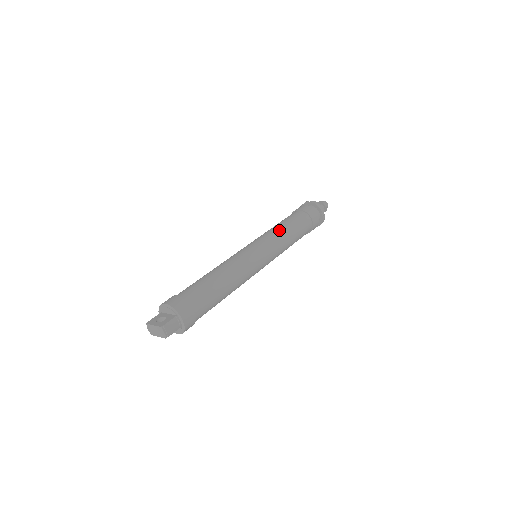
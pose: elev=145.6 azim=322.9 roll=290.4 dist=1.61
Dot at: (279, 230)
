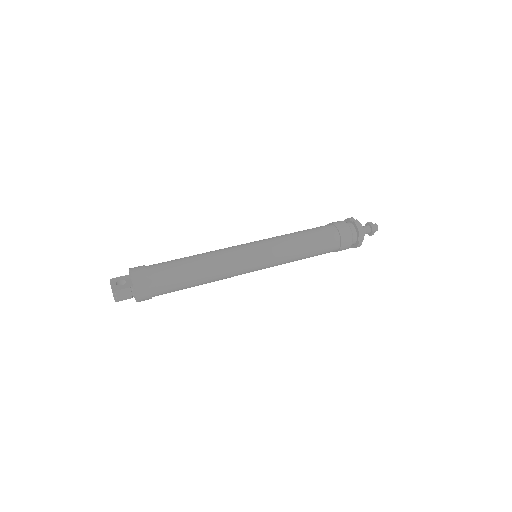
Dot at: (293, 240)
